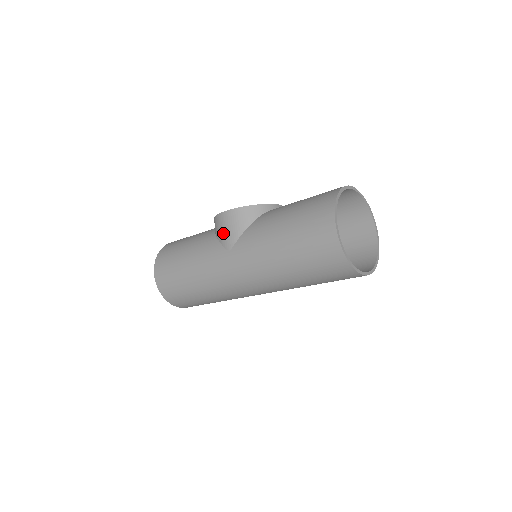
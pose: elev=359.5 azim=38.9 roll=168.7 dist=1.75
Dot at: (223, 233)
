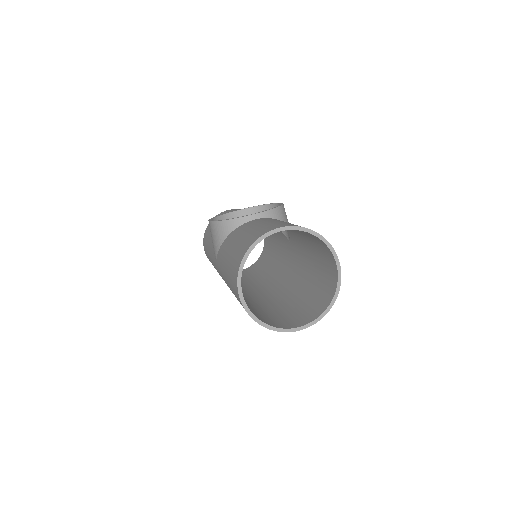
Dot at: occluded
